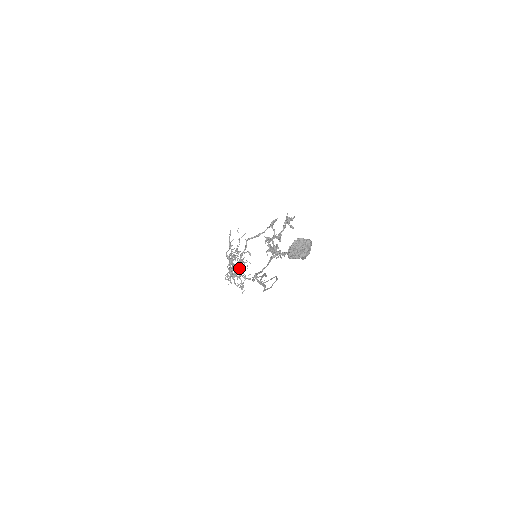
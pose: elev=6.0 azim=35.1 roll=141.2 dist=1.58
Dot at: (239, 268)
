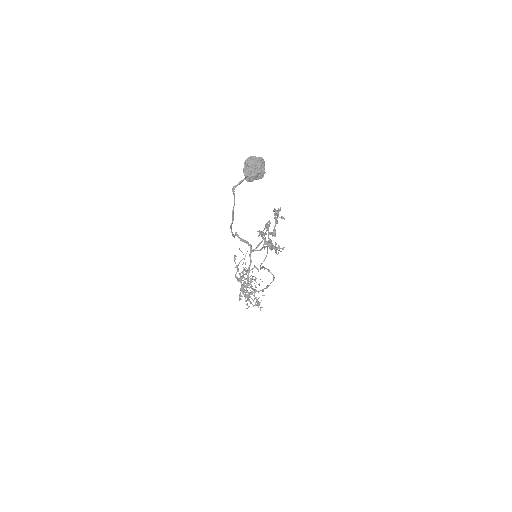
Dot at: (250, 284)
